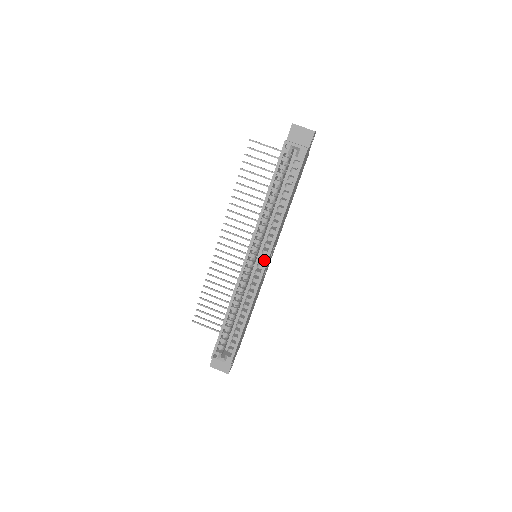
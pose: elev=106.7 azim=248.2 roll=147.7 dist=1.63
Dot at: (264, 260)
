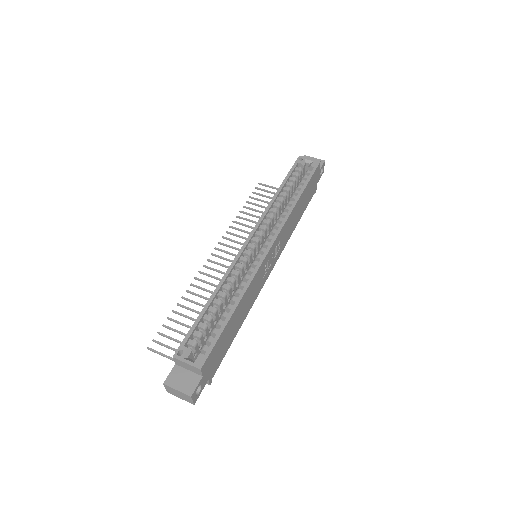
Dot at: (269, 243)
